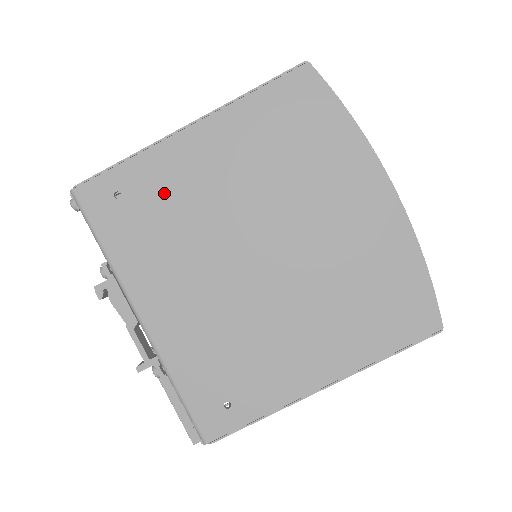
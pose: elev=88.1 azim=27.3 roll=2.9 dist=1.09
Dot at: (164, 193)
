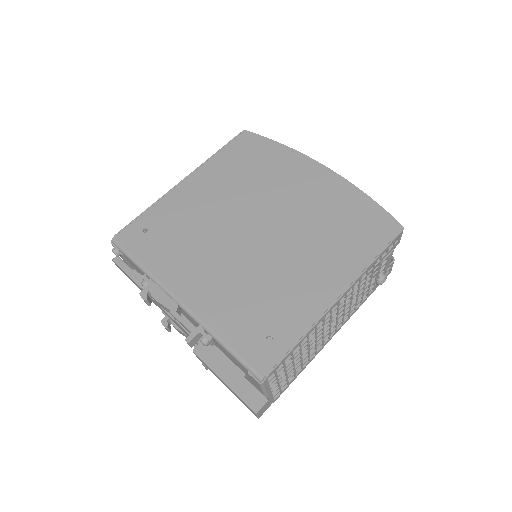
Dot at: (177, 219)
